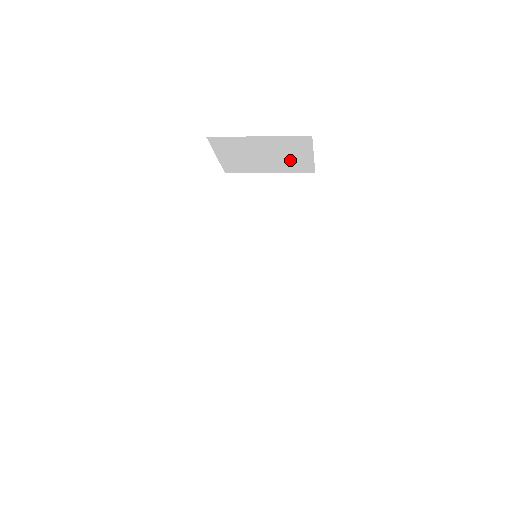
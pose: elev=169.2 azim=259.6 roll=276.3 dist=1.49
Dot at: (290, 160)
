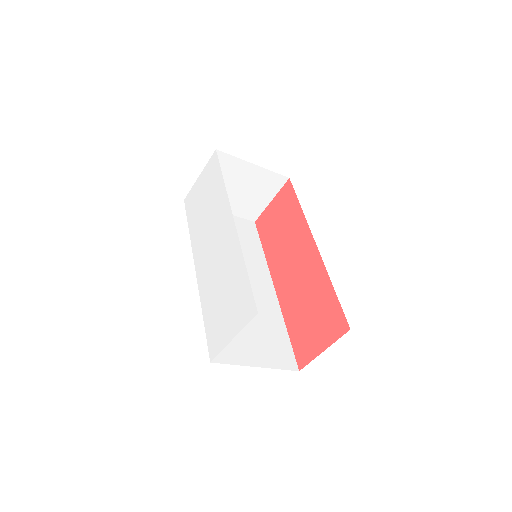
Dot at: (251, 200)
